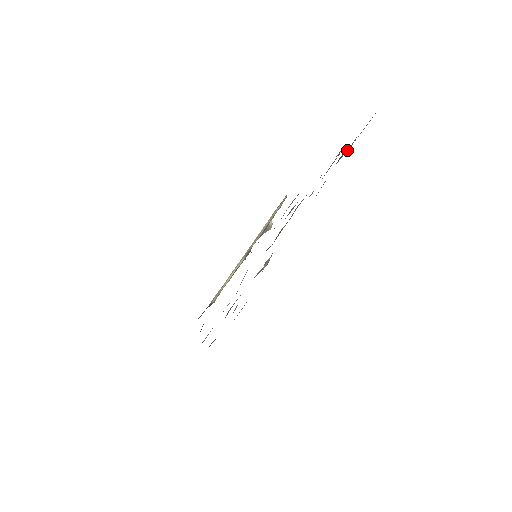
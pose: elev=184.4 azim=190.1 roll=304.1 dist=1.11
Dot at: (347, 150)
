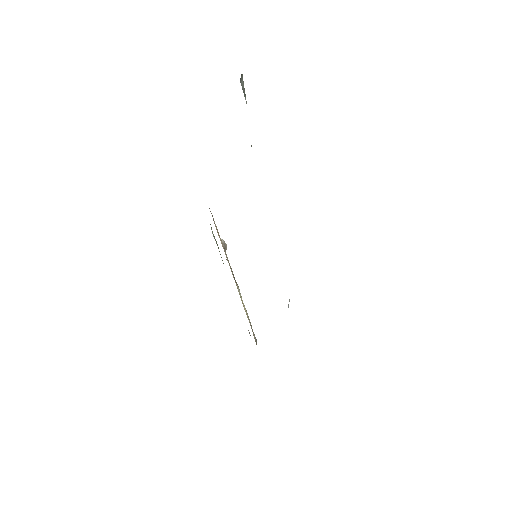
Dot at: (243, 82)
